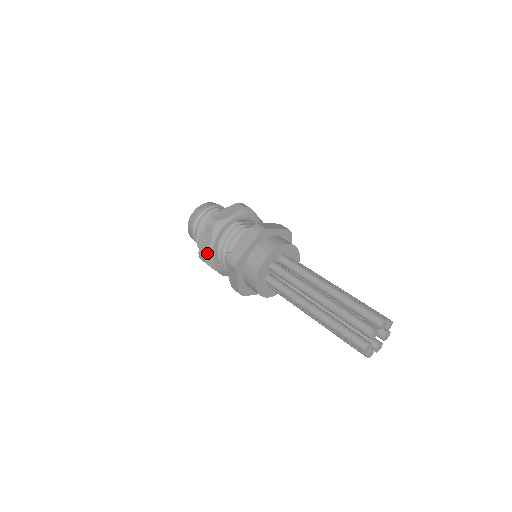
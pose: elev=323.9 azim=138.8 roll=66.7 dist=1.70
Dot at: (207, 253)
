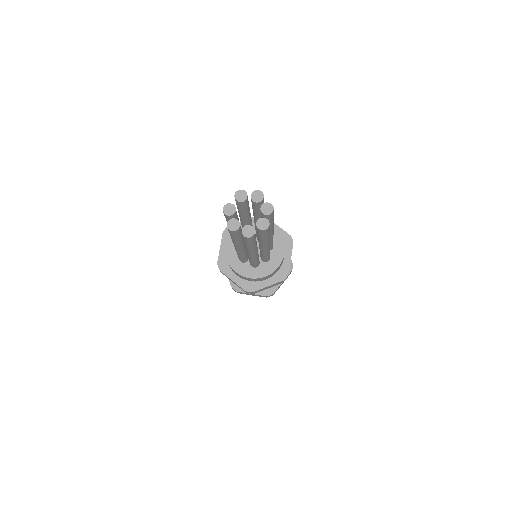
Dot at: occluded
